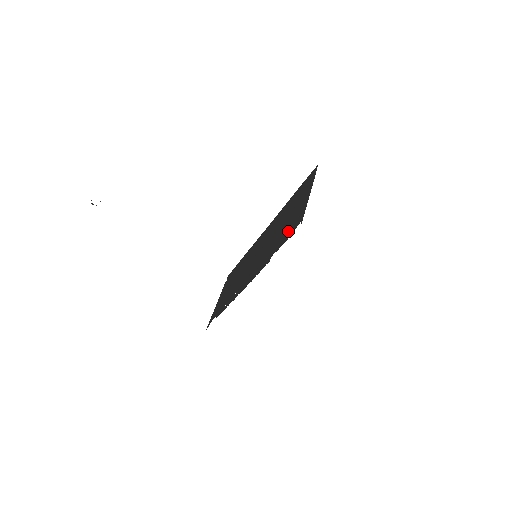
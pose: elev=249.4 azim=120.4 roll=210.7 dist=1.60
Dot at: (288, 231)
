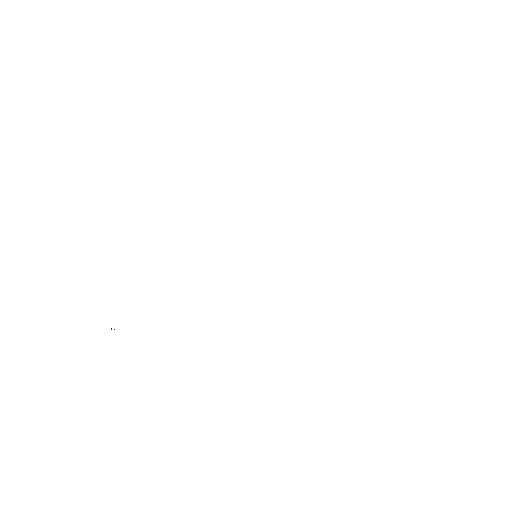
Dot at: occluded
